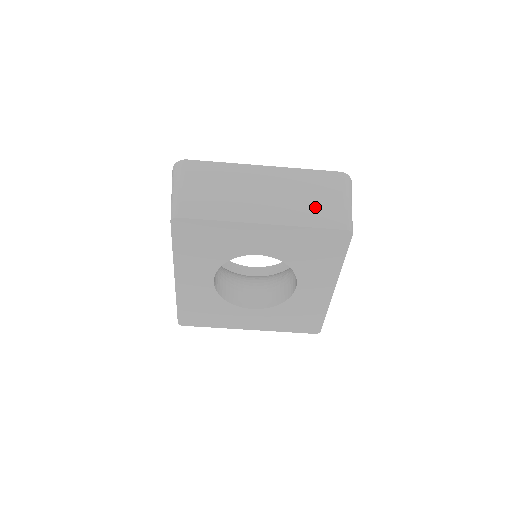
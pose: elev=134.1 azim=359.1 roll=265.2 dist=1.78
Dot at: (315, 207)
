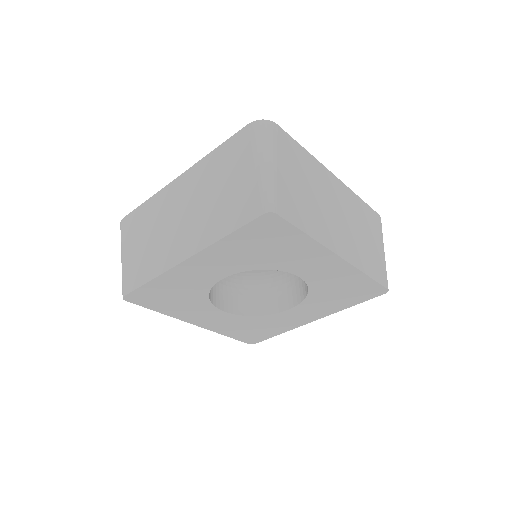
Dot at: (227, 202)
